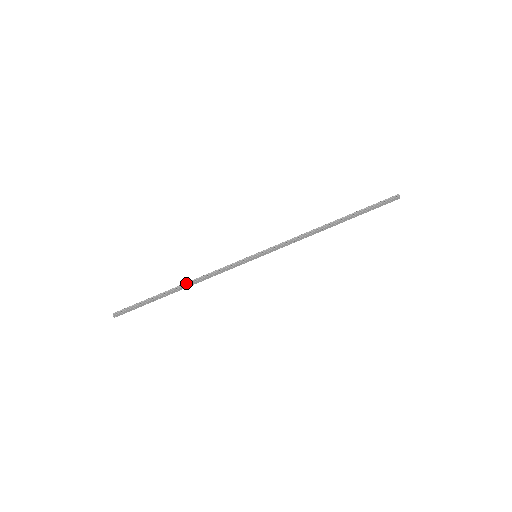
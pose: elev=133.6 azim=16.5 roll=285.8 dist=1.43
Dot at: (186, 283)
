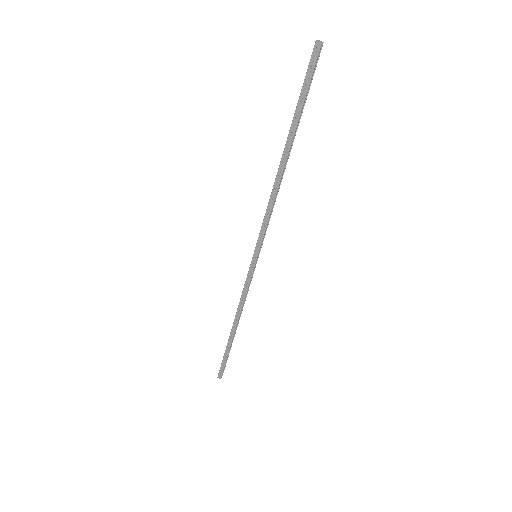
Dot at: (235, 320)
